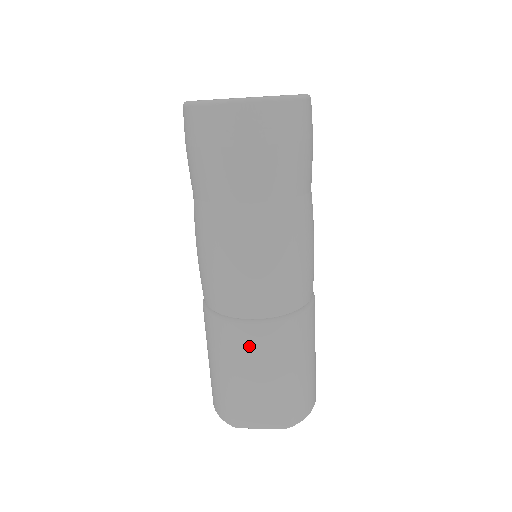
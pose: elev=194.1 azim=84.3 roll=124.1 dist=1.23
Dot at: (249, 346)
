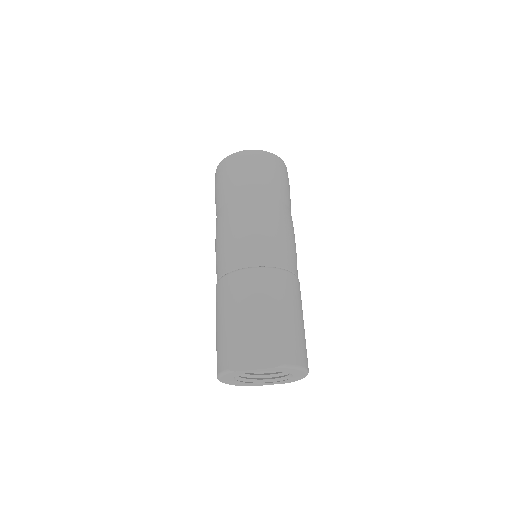
Dot at: (245, 286)
